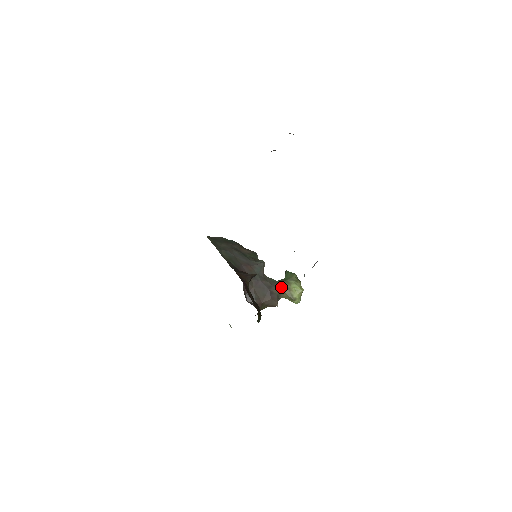
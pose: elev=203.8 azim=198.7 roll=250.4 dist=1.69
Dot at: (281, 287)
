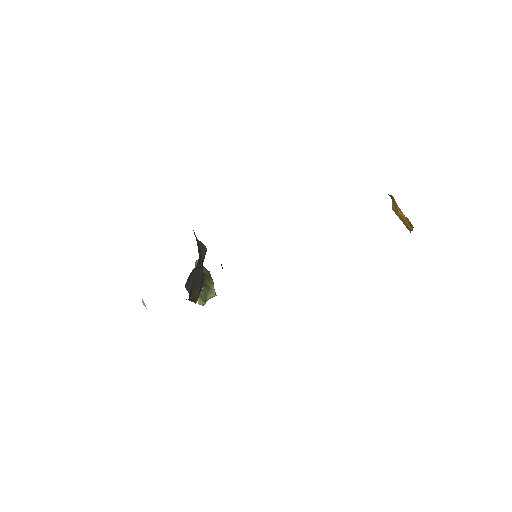
Dot at: (204, 283)
